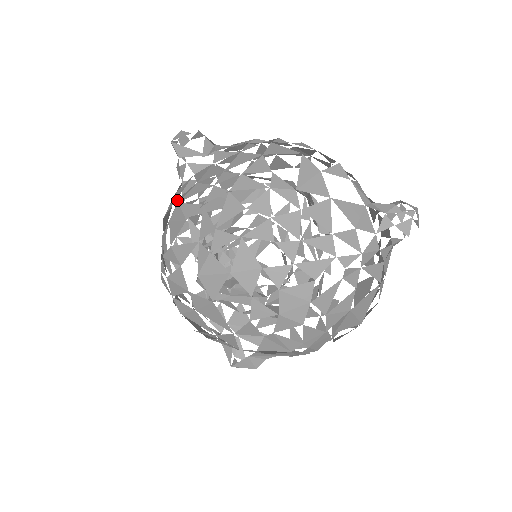
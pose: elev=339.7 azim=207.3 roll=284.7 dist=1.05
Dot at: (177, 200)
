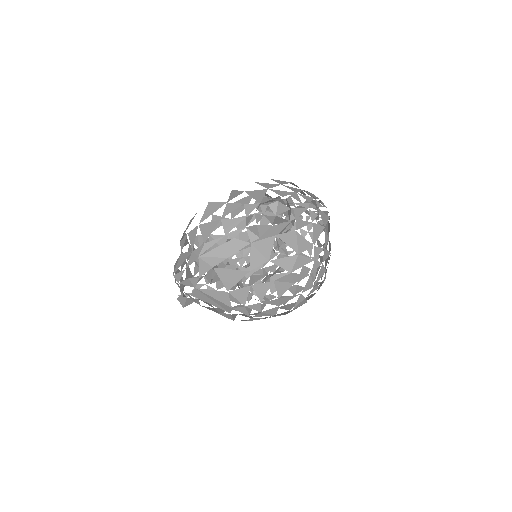
Dot at: (279, 265)
